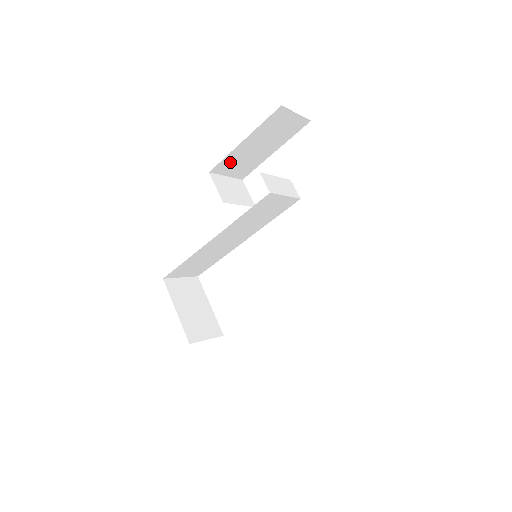
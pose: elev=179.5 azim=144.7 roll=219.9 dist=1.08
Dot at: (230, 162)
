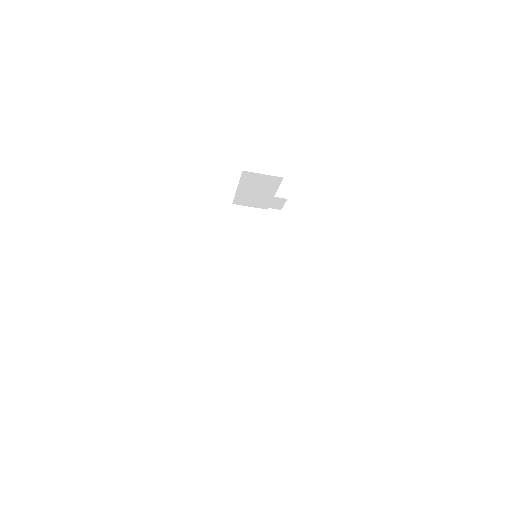
Dot at: occluded
